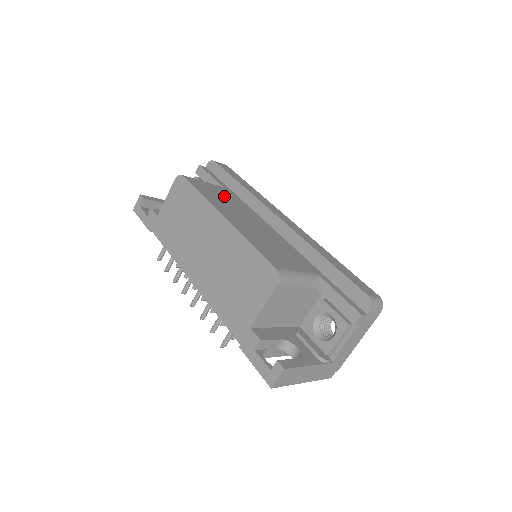
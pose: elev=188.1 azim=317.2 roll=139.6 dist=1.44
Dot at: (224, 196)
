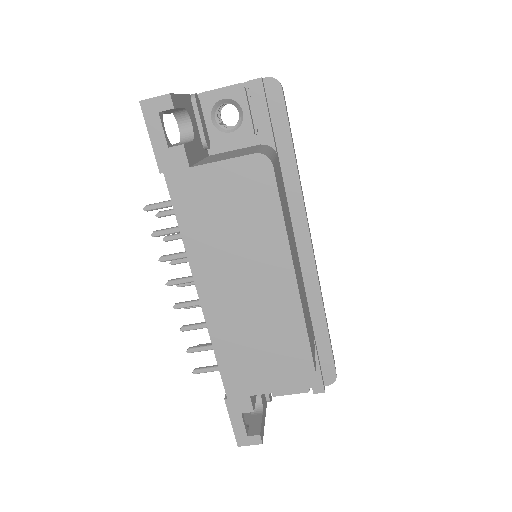
Dot at: occluded
